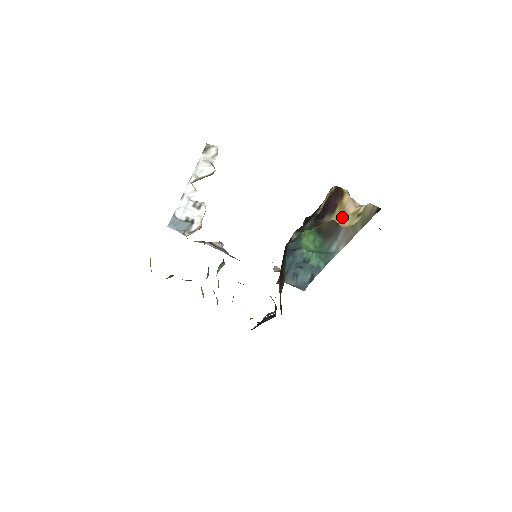
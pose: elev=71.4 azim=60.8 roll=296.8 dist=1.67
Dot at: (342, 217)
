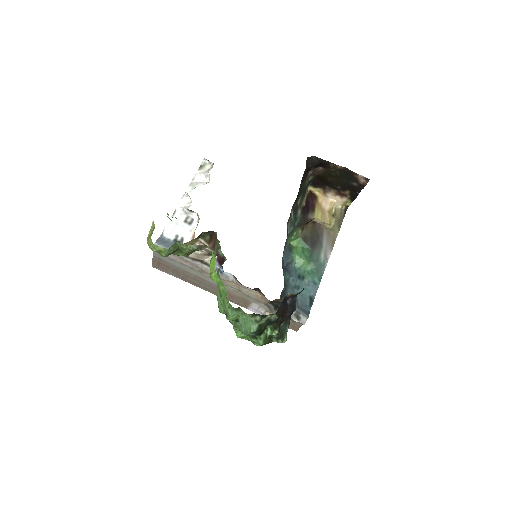
Dot at: (322, 214)
